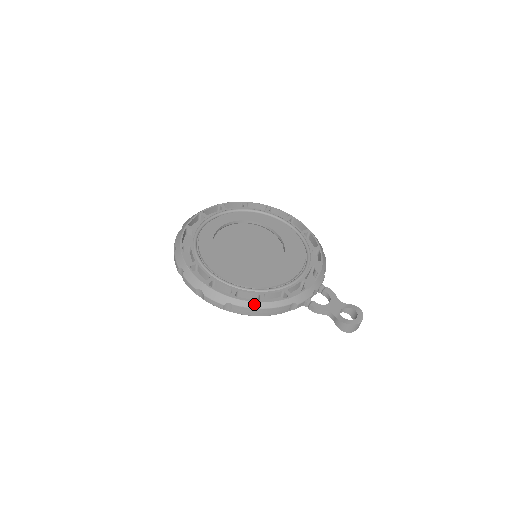
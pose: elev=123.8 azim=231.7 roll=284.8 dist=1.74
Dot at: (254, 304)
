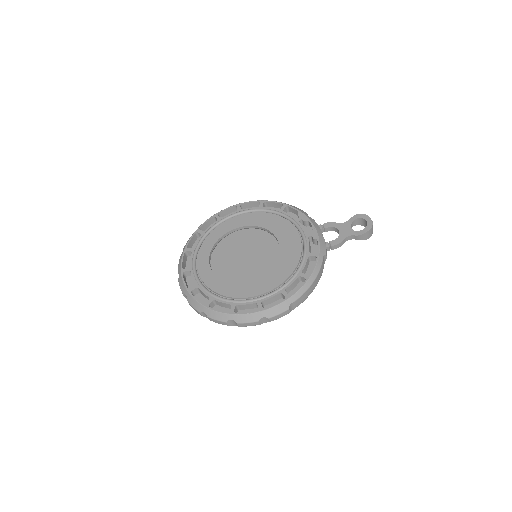
Dot at: (306, 286)
